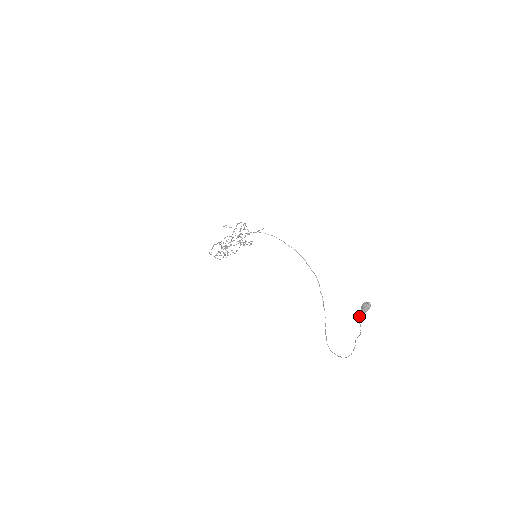
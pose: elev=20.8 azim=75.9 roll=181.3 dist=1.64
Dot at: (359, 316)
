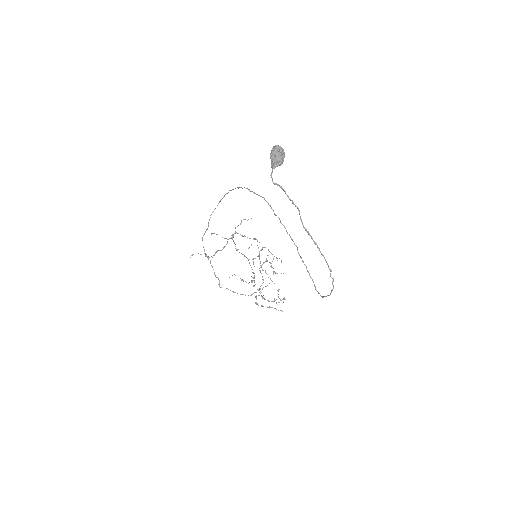
Dot at: occluded
